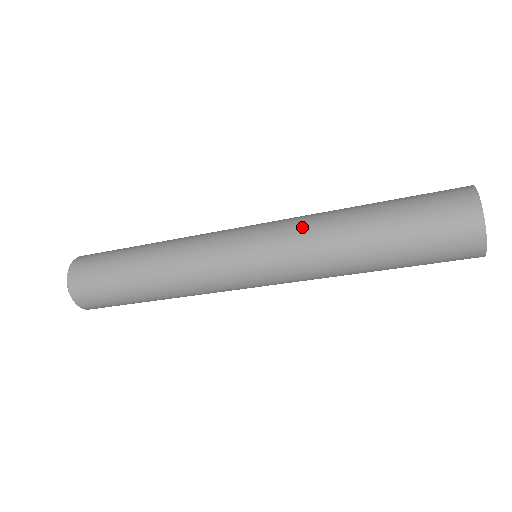
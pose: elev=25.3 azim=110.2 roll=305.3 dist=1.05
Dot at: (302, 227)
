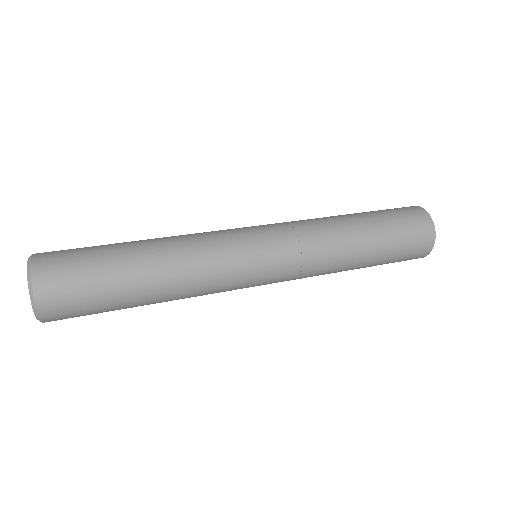
Dot at: (317, 243)
